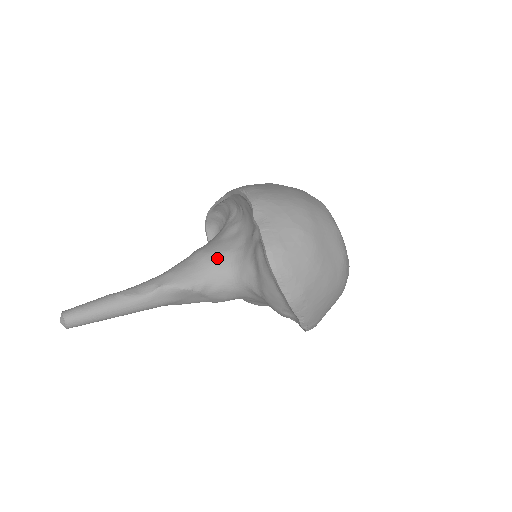
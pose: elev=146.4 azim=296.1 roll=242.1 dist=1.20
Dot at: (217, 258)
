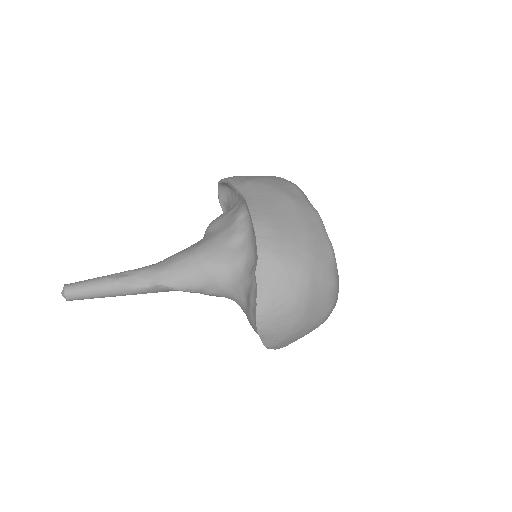
Dot at: (215, 270)
